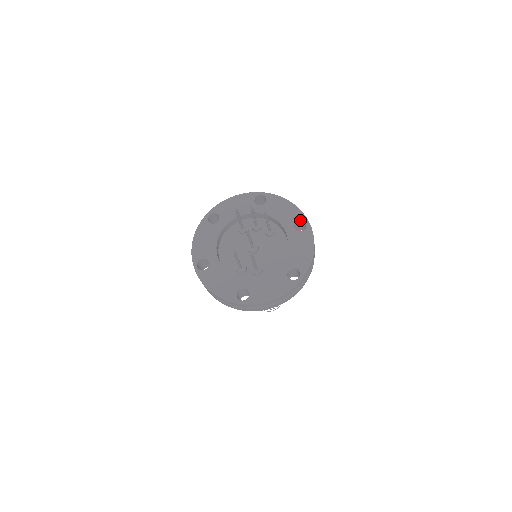
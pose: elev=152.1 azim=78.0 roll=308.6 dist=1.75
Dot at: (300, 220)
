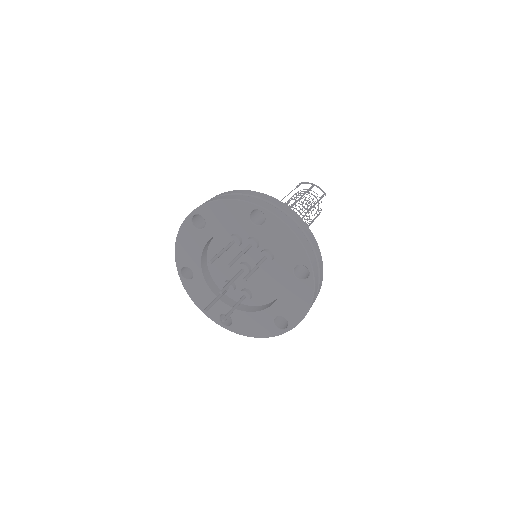
Dot at: (303, 265)
